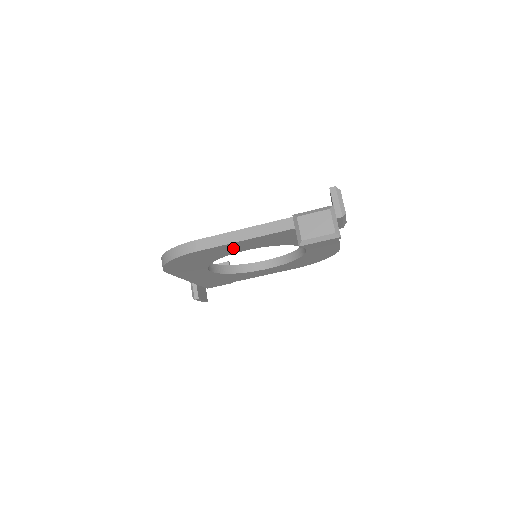
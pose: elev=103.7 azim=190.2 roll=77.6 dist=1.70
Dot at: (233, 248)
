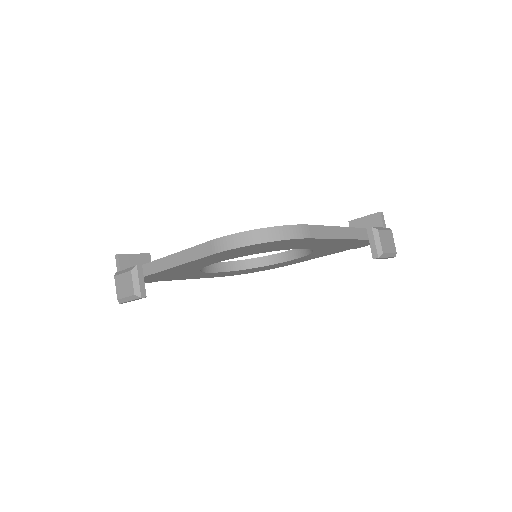
Dot at: (313, 244)
